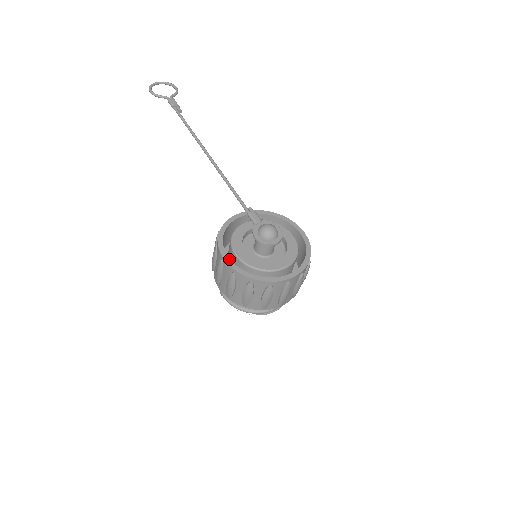
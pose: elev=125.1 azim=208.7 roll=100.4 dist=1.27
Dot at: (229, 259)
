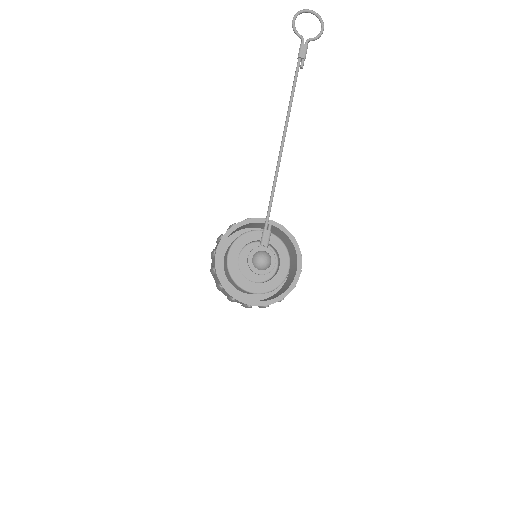
Dot at: (219, 257)
